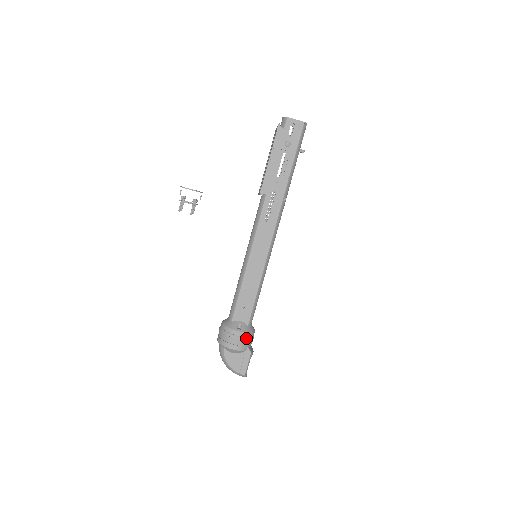
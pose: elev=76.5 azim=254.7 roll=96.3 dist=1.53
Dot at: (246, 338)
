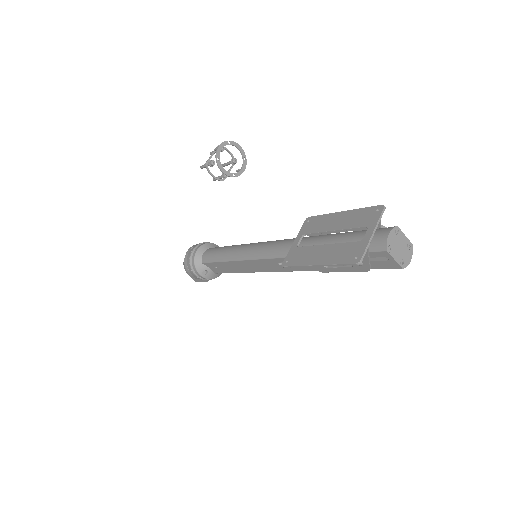
Dot at: occluded
